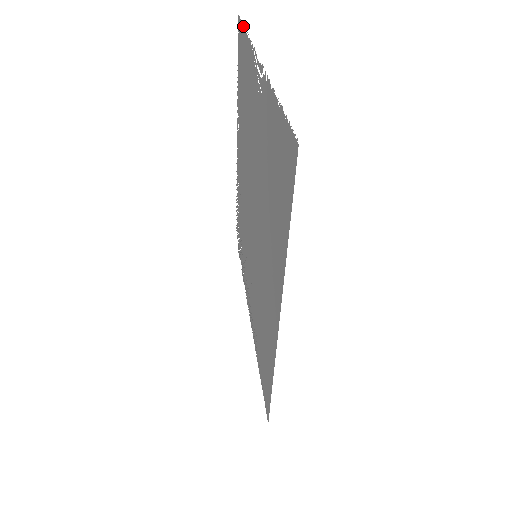
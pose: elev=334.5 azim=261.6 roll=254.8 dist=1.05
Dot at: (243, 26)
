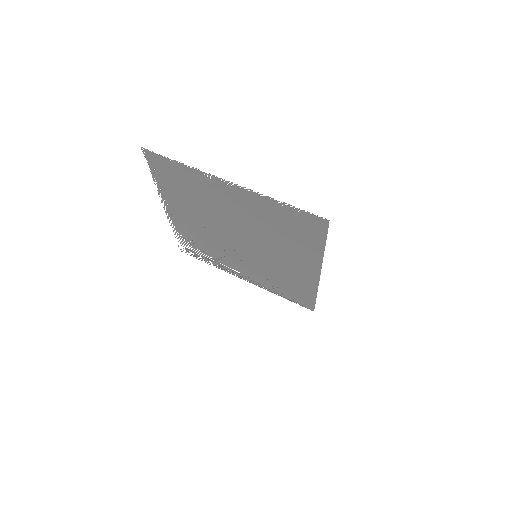
Dot at: (167, 158)
